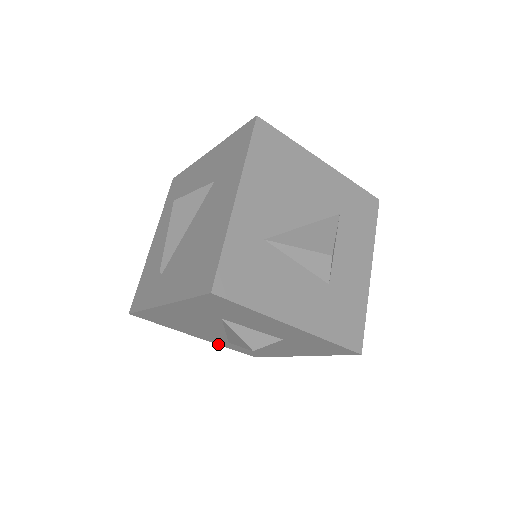
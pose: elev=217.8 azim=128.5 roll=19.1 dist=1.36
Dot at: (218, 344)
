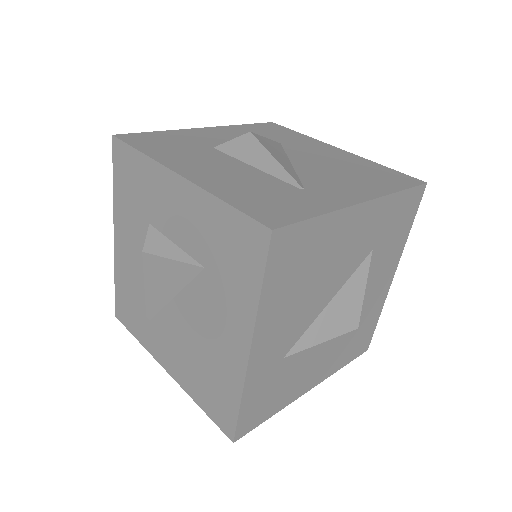
Dot at: occluded
